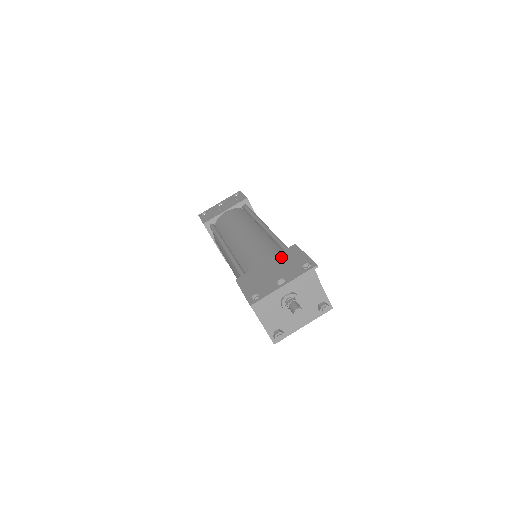
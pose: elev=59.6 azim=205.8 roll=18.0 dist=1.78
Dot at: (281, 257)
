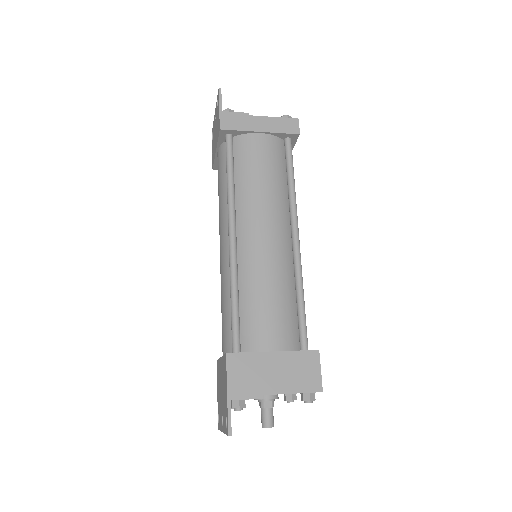
Dot at: (222, 368)
